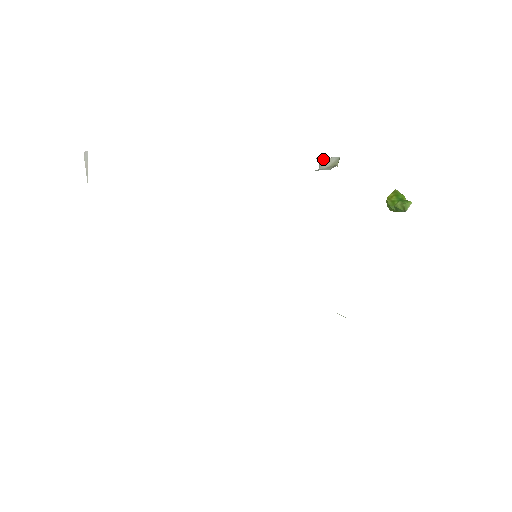
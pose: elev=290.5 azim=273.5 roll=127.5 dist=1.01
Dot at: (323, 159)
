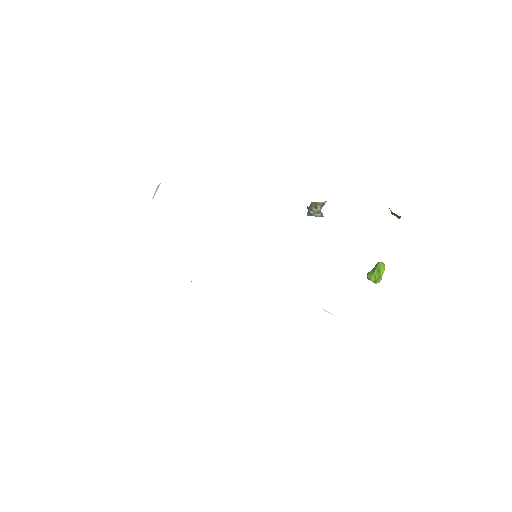
Dot at: (311, 212)
